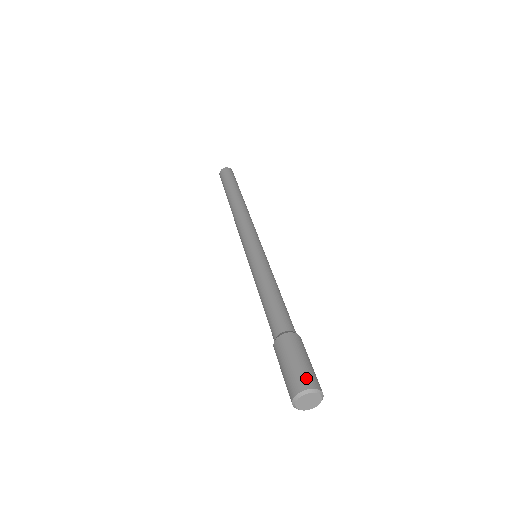
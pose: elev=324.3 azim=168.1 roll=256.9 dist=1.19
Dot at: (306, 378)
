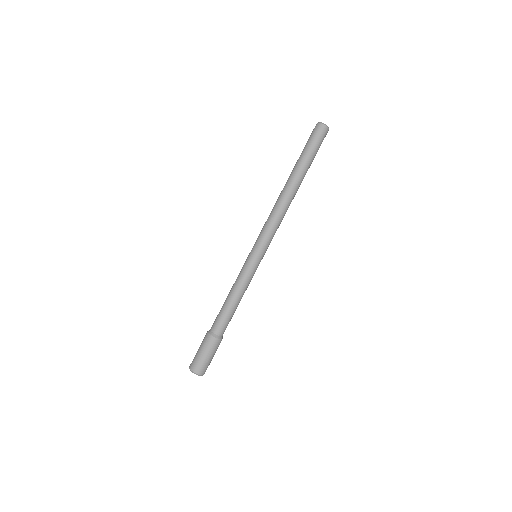
Dot at: (195, 365)
